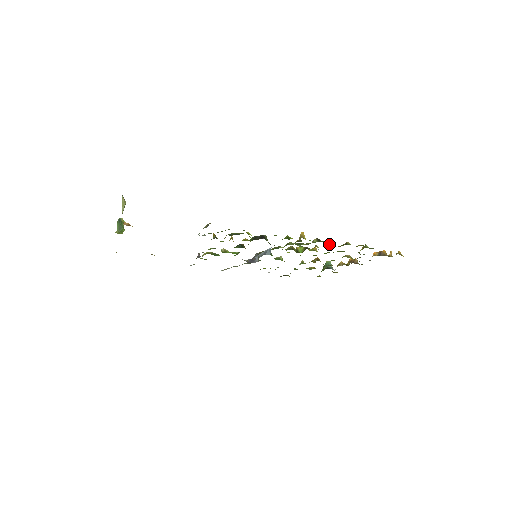
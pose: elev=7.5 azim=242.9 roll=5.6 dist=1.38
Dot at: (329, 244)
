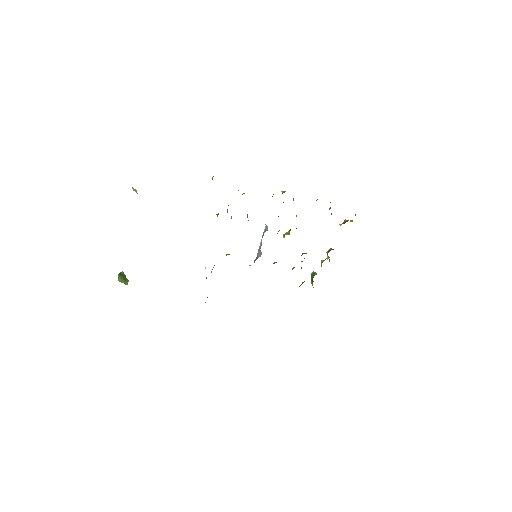
Dot at: occluded
